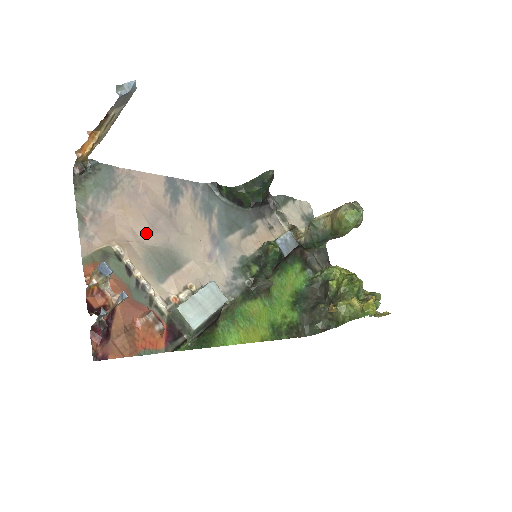
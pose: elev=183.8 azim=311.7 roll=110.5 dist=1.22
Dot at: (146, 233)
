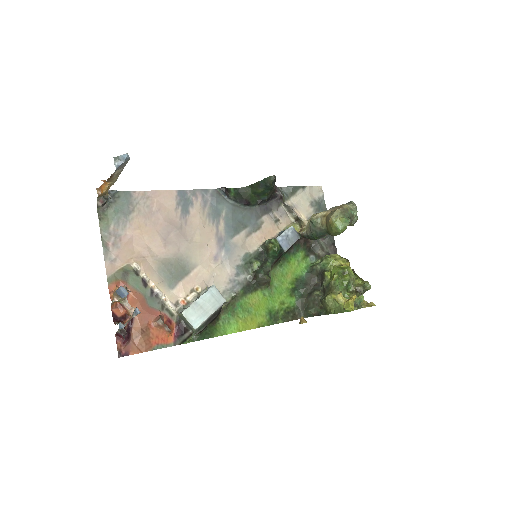
Dot at: (159, 247)
